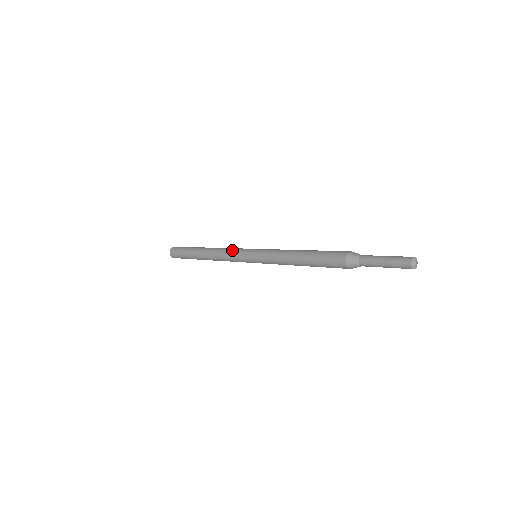
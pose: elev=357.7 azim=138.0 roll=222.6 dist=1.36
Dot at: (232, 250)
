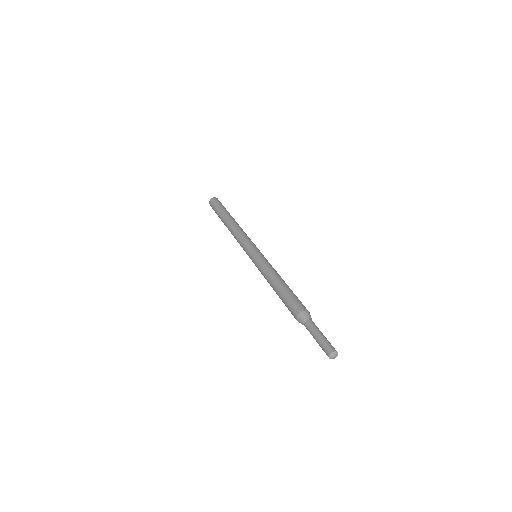
Dot at: (242, 240)
